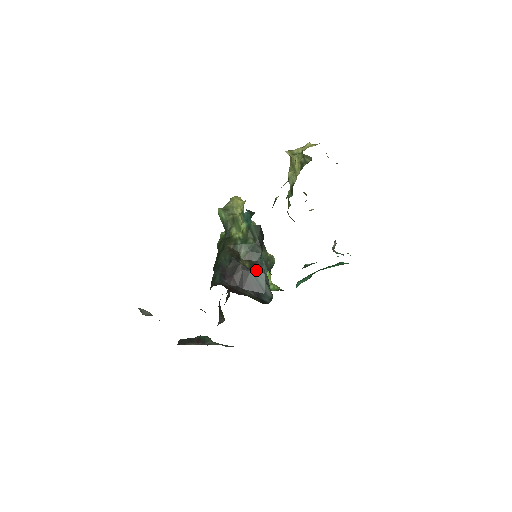
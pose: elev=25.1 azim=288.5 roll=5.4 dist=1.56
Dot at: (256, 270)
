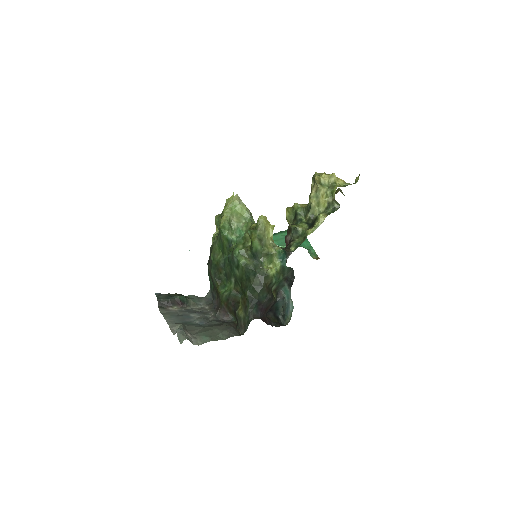
Dot at: (281, 300)
